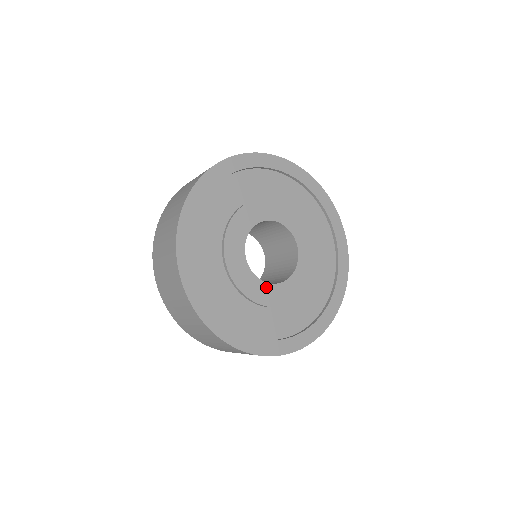
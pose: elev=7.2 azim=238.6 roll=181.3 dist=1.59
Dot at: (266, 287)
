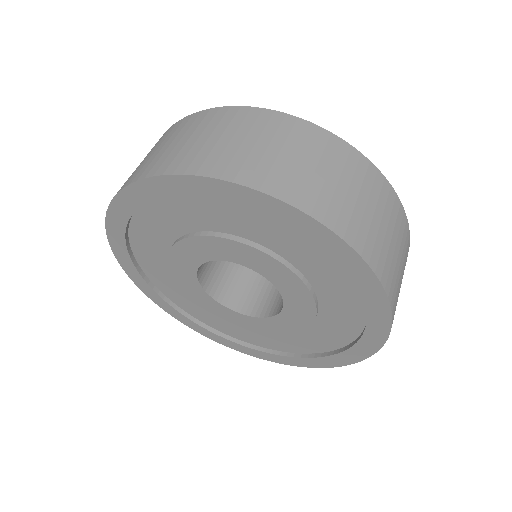
Dot at: (232, 313)
